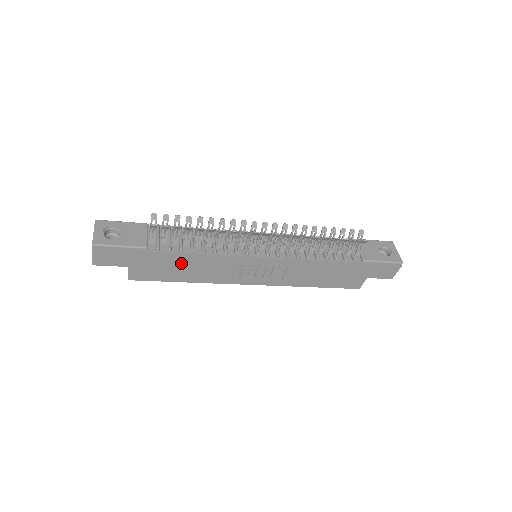
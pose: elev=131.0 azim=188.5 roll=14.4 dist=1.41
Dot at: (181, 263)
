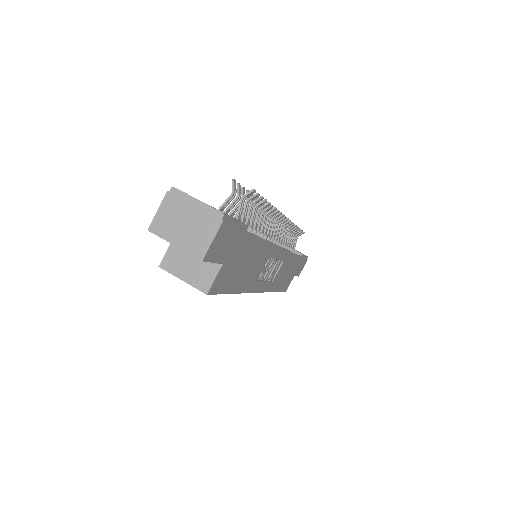
Dot at: (251, 256)
